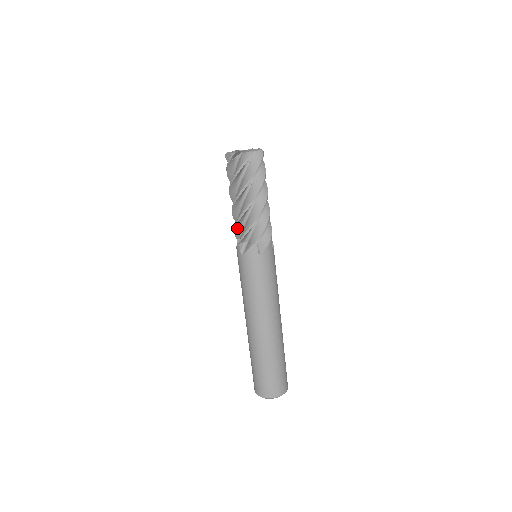
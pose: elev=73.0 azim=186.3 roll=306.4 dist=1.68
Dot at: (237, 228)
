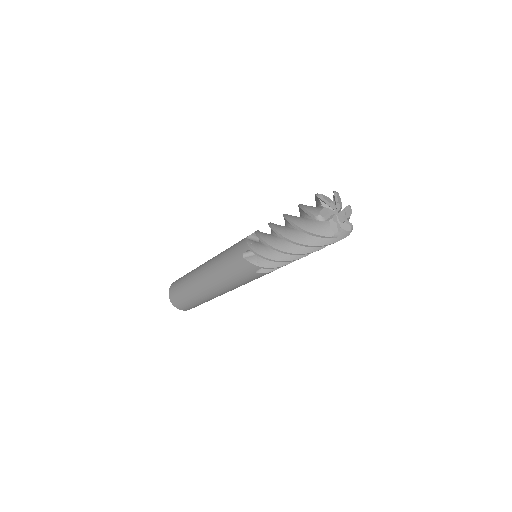
Dot at: (267, 257)
